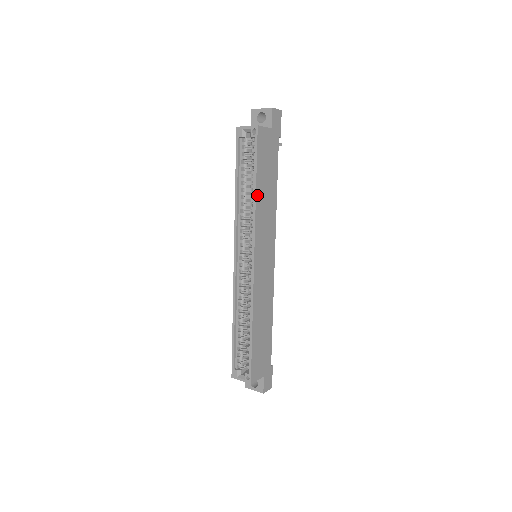
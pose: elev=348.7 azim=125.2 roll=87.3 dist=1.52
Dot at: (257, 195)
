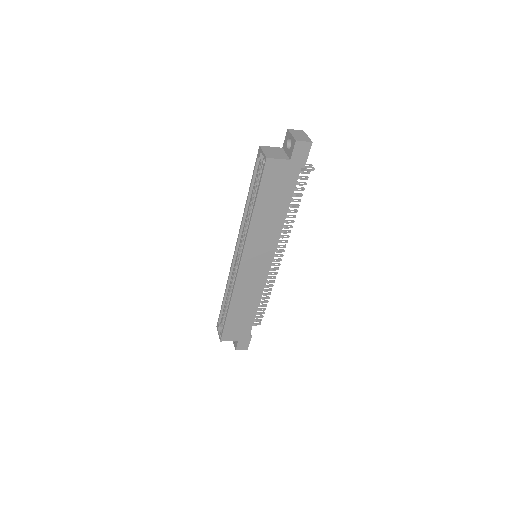
Dot at: (254, 216)
